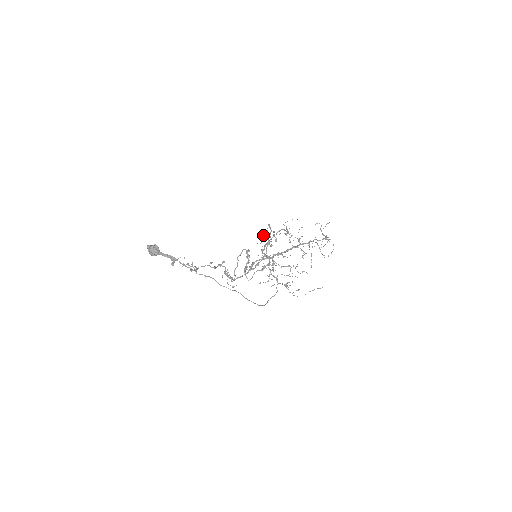
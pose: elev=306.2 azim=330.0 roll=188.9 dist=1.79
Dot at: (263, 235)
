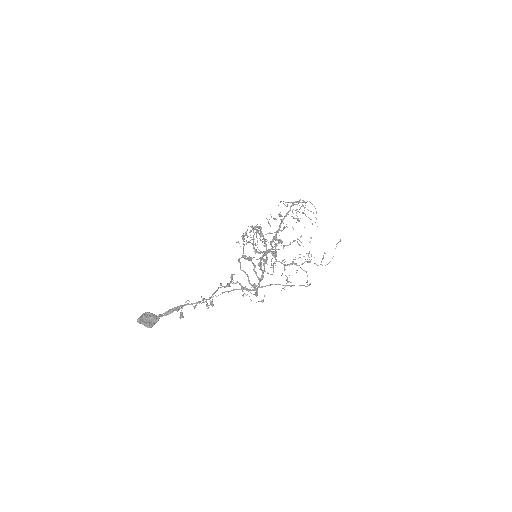
Dot at: occluded
